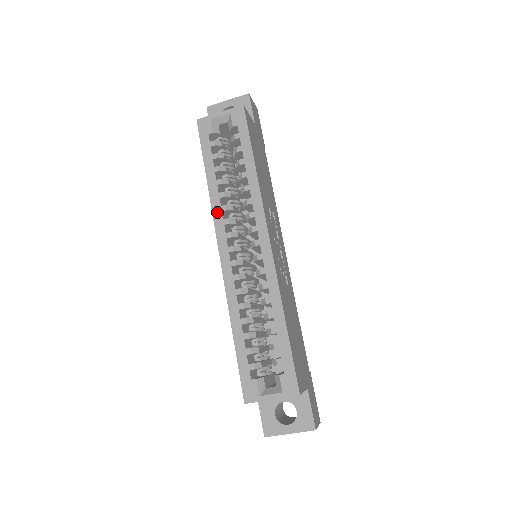
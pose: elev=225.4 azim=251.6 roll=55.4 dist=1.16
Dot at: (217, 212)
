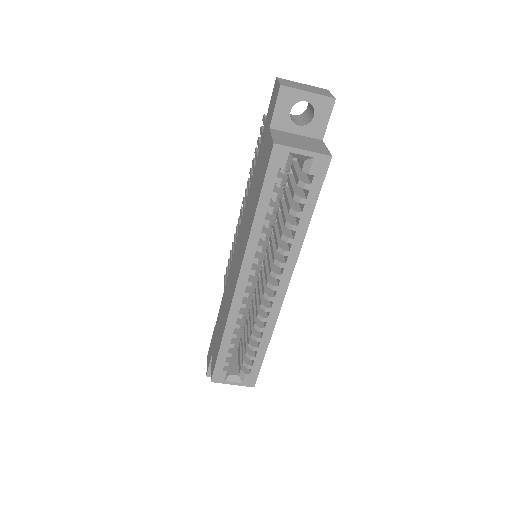
Dot at: (251, 249)
